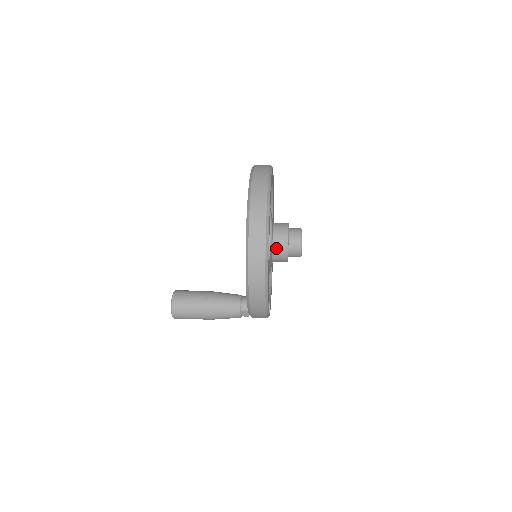
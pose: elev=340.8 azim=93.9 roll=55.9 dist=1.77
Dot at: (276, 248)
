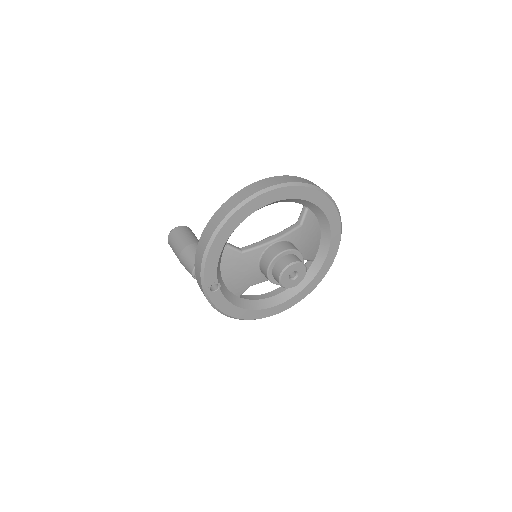
Dot at: (267, 252)
